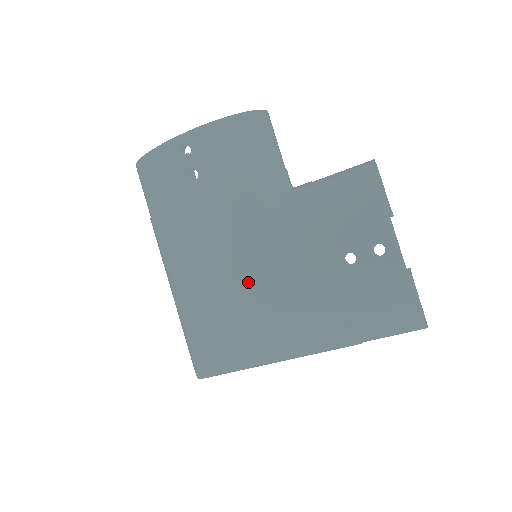
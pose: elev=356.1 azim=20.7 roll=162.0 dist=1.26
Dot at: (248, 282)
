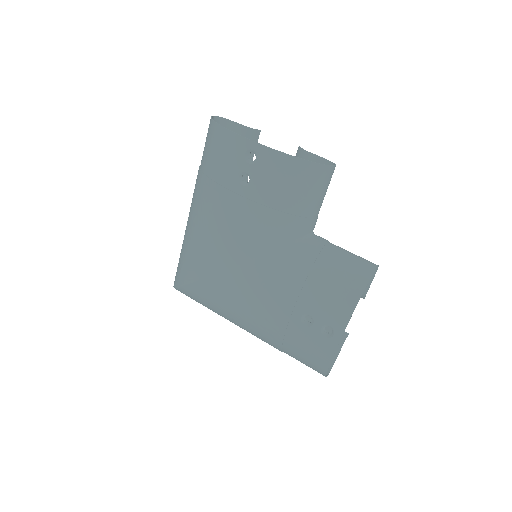
Dot at: (237, 277)
